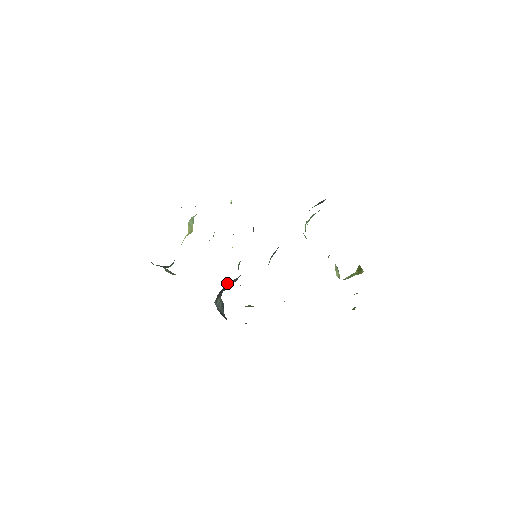
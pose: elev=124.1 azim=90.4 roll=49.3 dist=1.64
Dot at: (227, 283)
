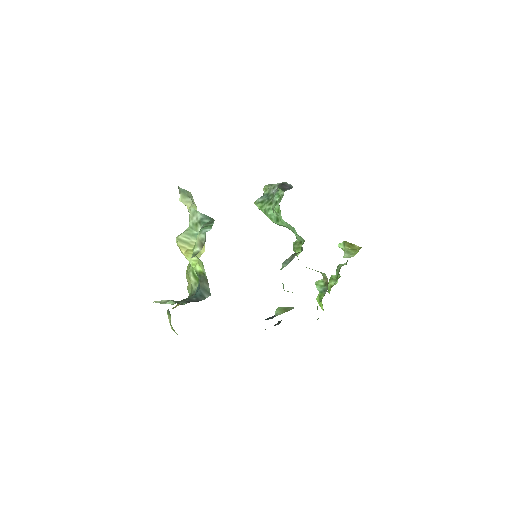
Dot at: occluded
